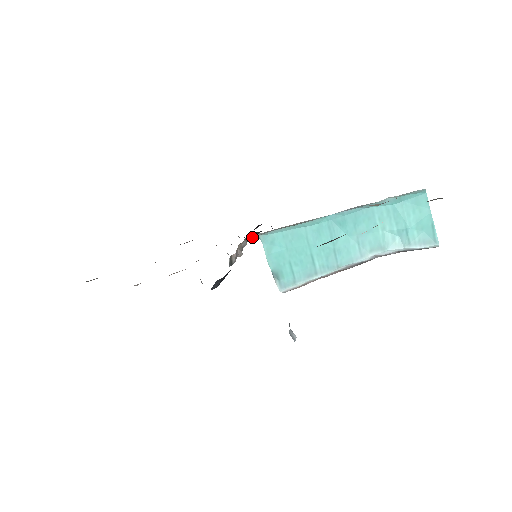
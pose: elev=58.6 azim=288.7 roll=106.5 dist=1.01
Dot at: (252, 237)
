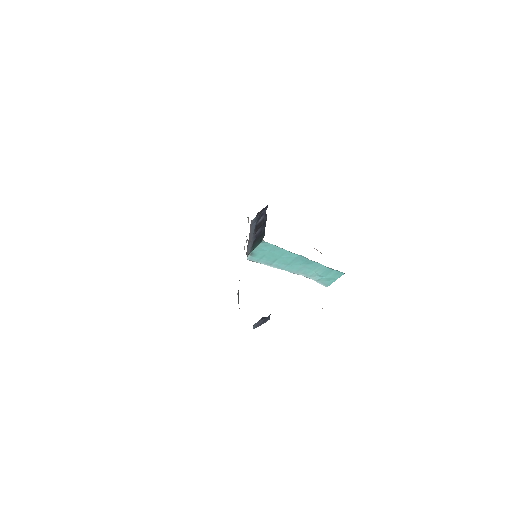
Dot at: occluded
